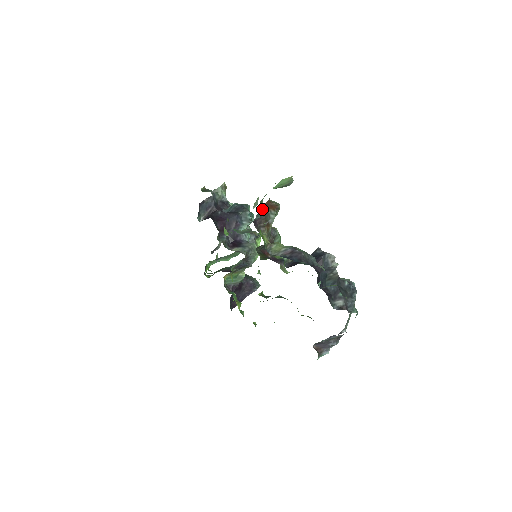
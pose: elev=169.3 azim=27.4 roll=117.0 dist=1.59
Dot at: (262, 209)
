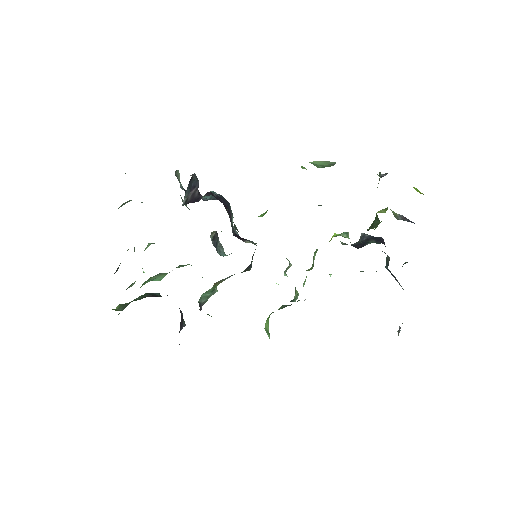
Dot at: occluded
